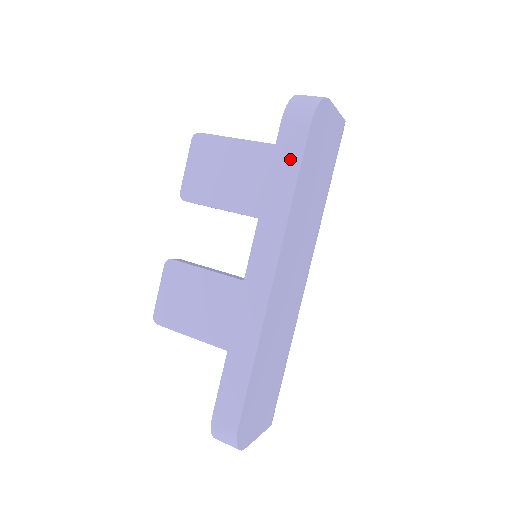
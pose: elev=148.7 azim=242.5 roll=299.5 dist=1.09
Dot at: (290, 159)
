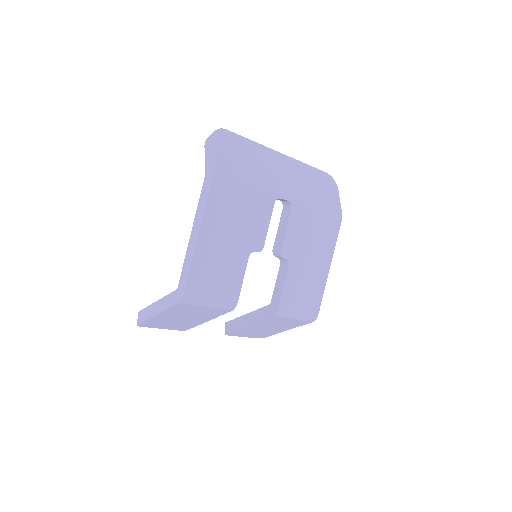
Dot at: occluded
